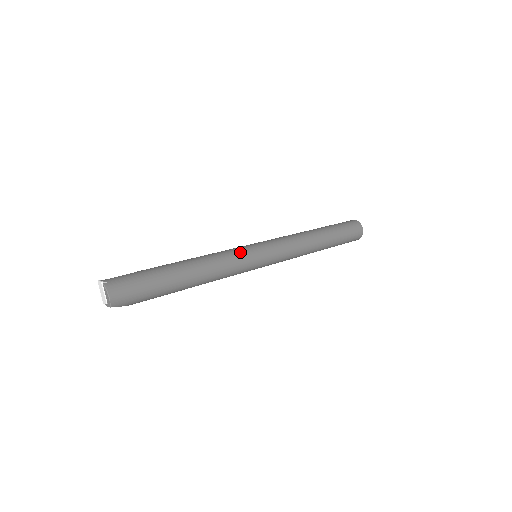
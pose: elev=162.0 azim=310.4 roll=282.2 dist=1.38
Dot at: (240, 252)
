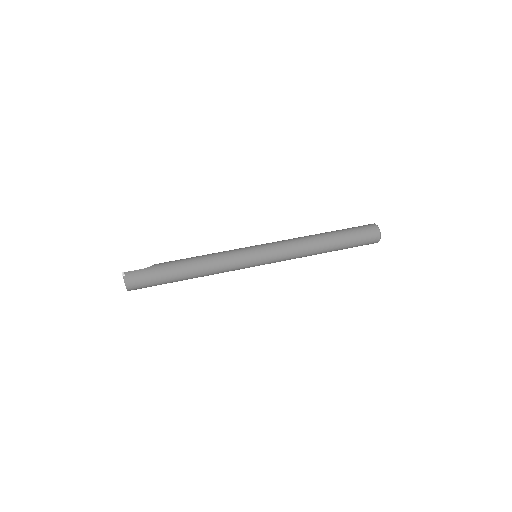
Dot at: (237, 257)
